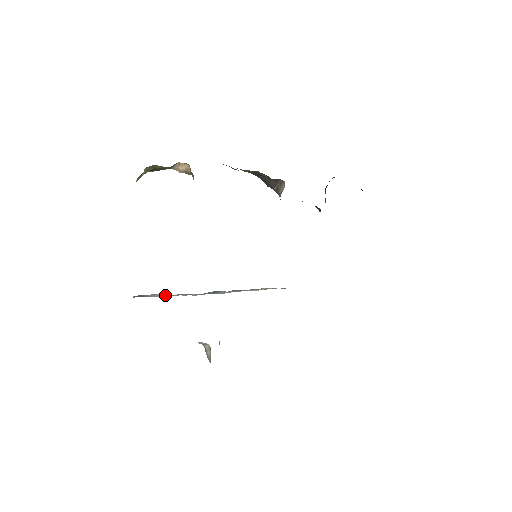
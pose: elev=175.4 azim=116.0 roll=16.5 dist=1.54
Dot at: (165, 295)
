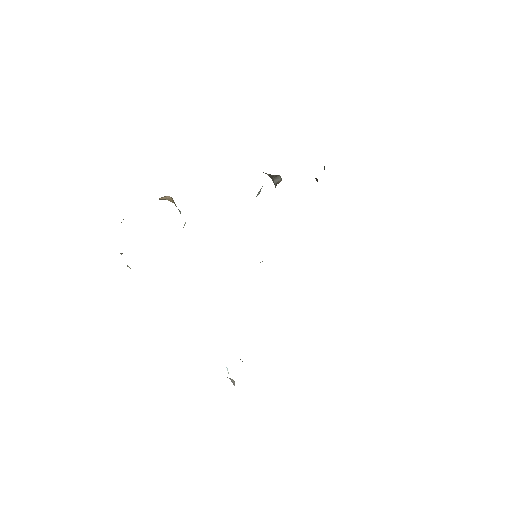
Dot at: occluded
